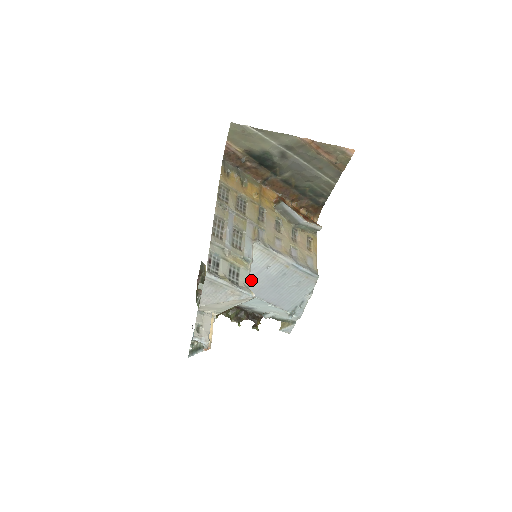
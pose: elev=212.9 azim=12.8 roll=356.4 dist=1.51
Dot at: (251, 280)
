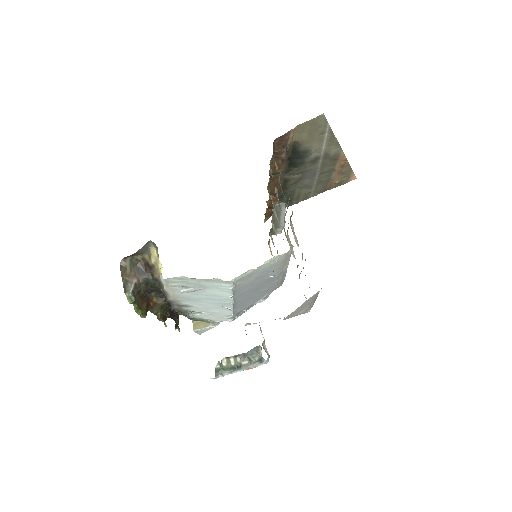
Dot at: (250, 283)
